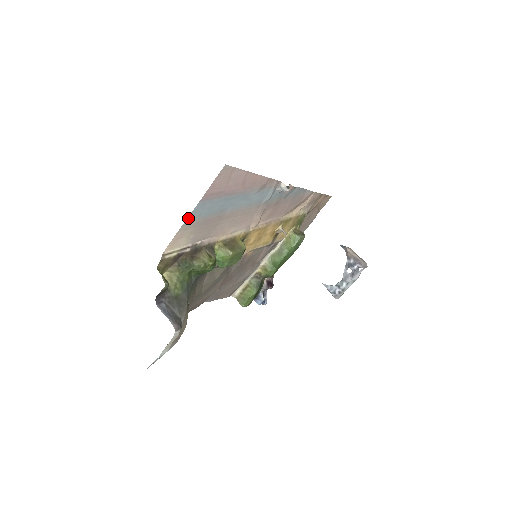
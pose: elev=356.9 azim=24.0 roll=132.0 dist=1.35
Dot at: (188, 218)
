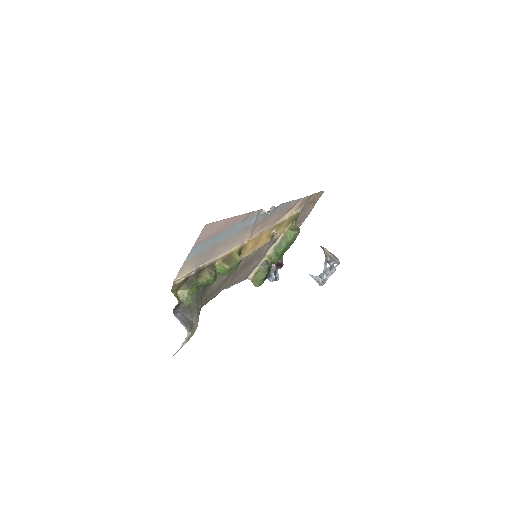
Dot at: (186, 259)
